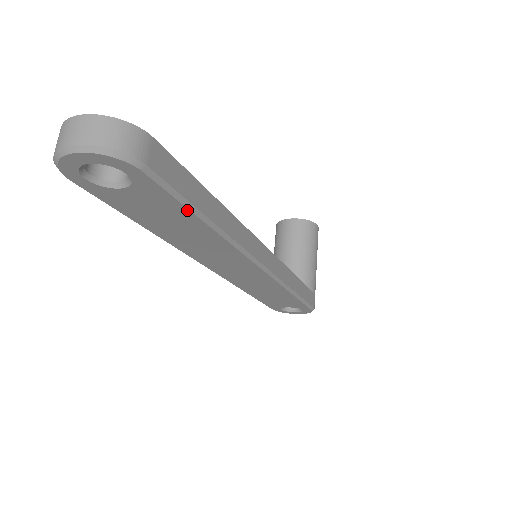
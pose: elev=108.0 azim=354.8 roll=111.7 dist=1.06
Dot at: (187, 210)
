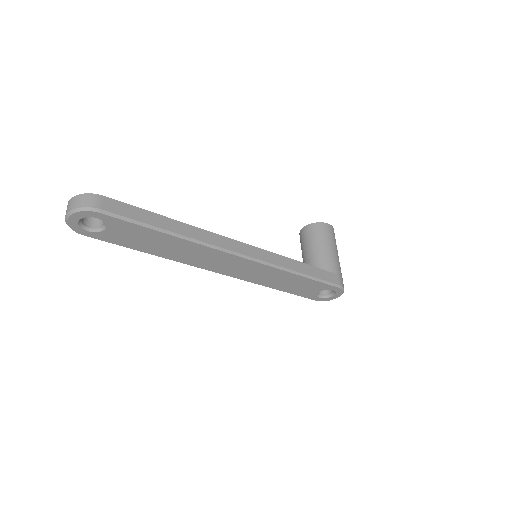
Dot at: (145, 228)
